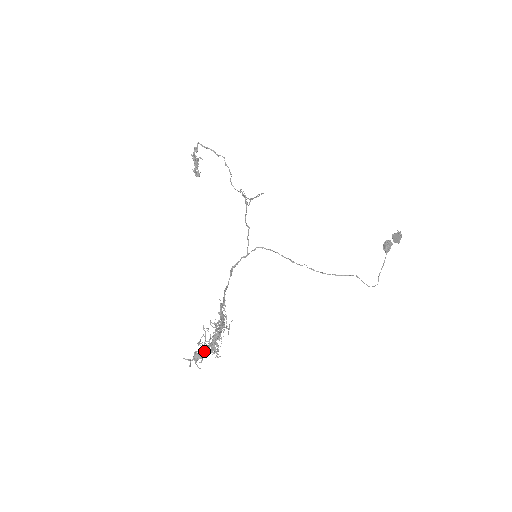
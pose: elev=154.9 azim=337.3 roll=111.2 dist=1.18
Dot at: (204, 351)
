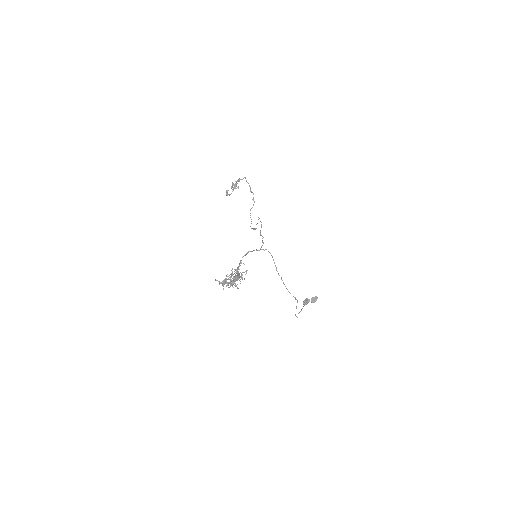
Dot at: (231, 281)
